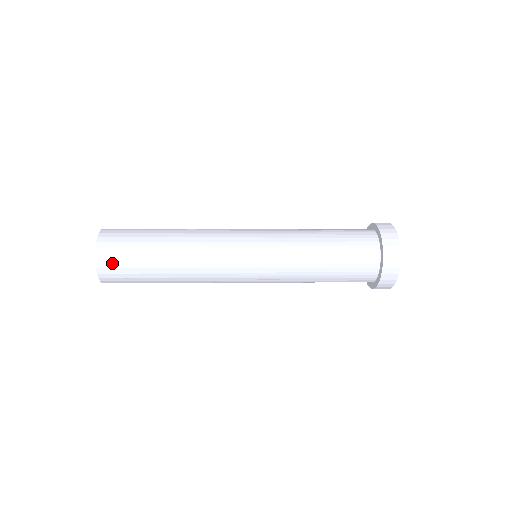
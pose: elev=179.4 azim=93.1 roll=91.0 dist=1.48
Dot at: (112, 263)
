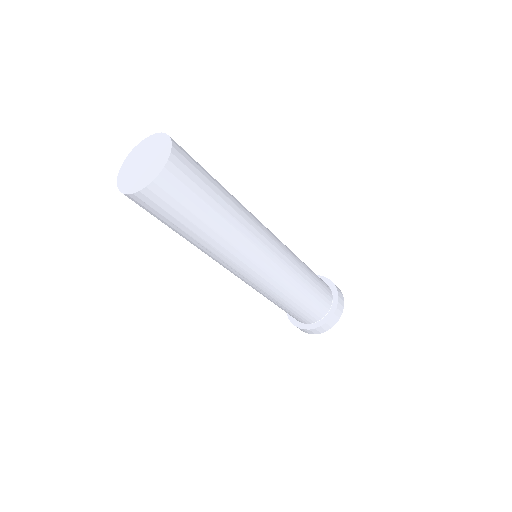
Dot at: (186, 160)
